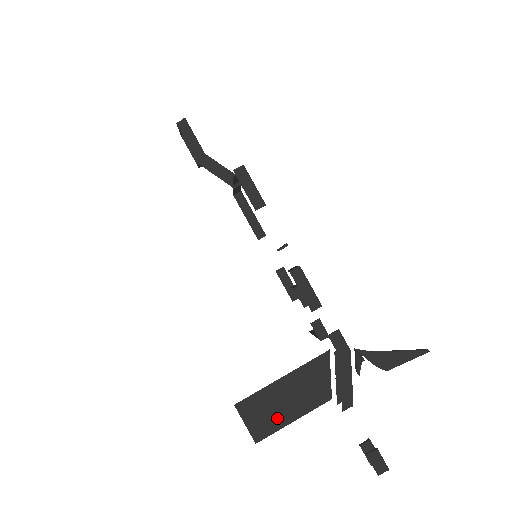
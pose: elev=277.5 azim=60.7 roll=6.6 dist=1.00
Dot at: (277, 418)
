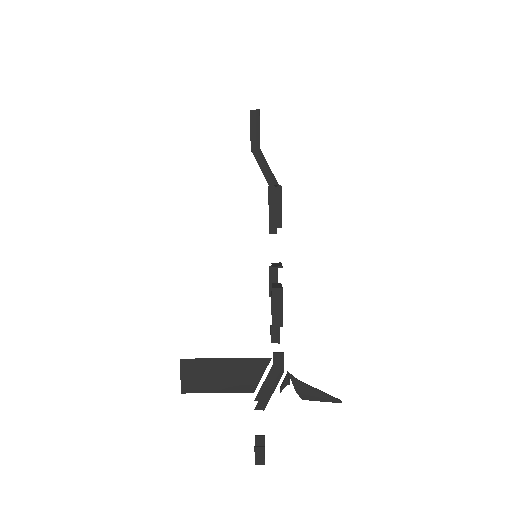
Dot at: (206, 384)
